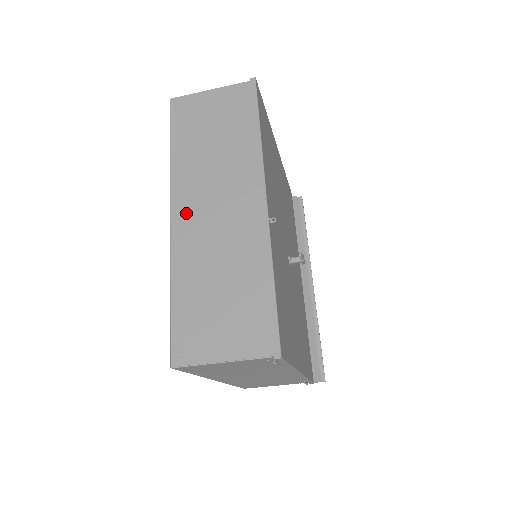
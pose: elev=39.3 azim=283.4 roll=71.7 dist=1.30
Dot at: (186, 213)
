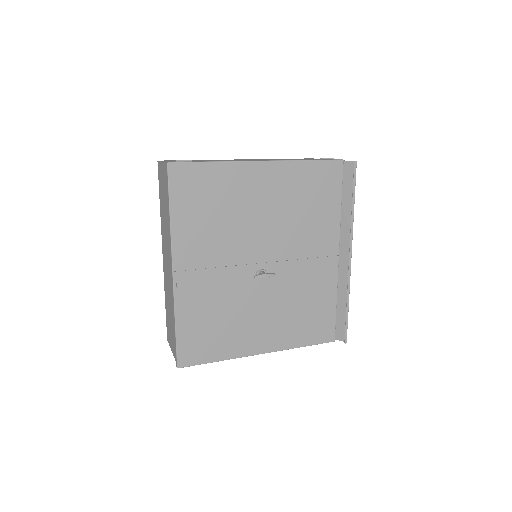
Dot at: (164, 257)
